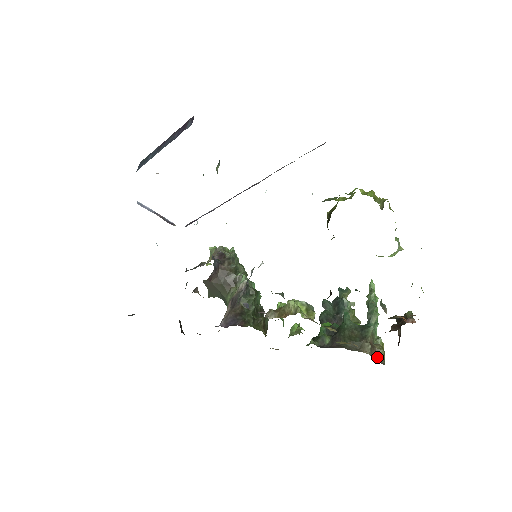
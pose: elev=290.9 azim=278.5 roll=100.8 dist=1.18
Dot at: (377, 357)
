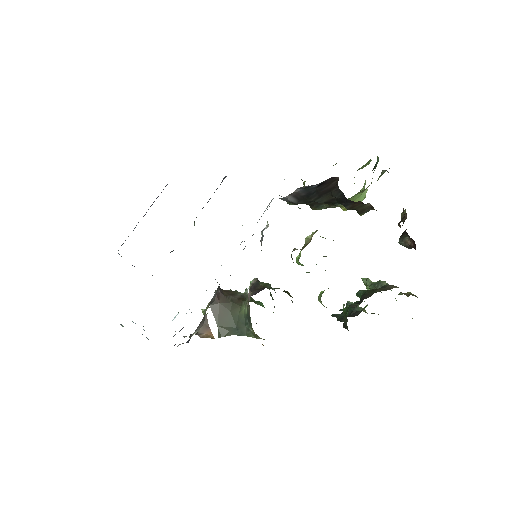
Dot at: (409, 295)
